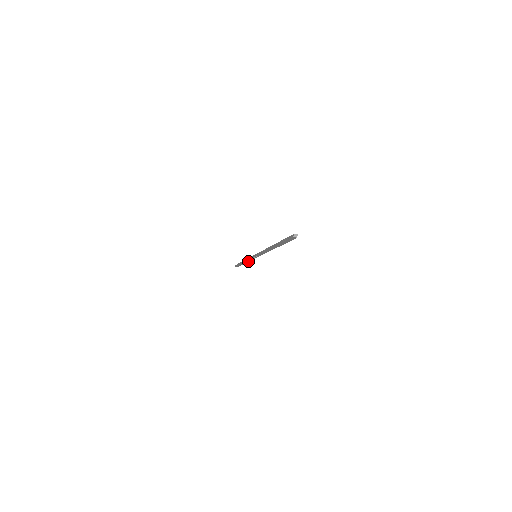
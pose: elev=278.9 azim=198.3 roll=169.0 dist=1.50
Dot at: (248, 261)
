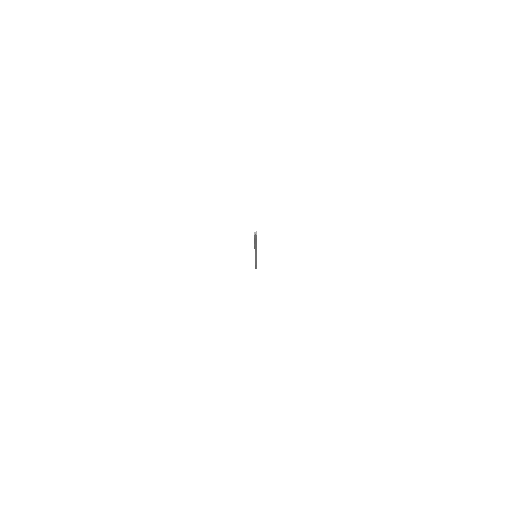
Dot at: (256, 261)
